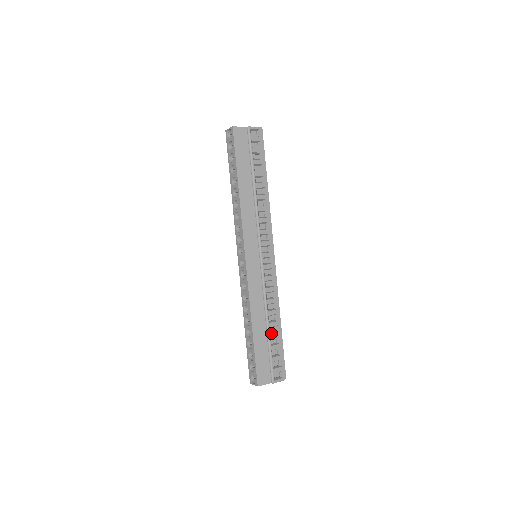
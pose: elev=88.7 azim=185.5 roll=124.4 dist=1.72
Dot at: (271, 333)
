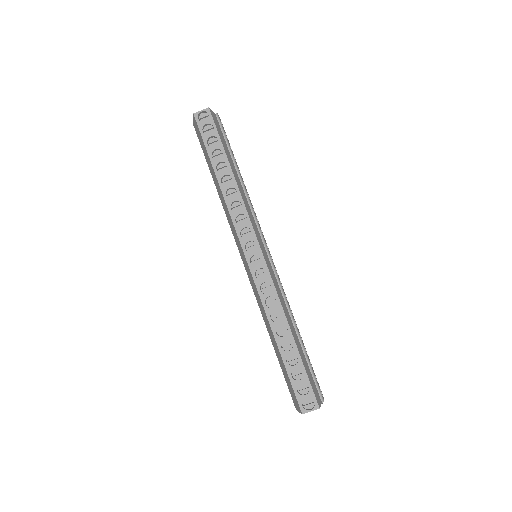
Dot at: (301, 342)
